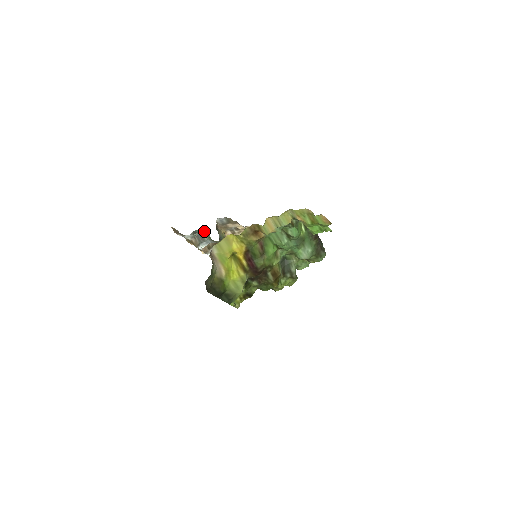
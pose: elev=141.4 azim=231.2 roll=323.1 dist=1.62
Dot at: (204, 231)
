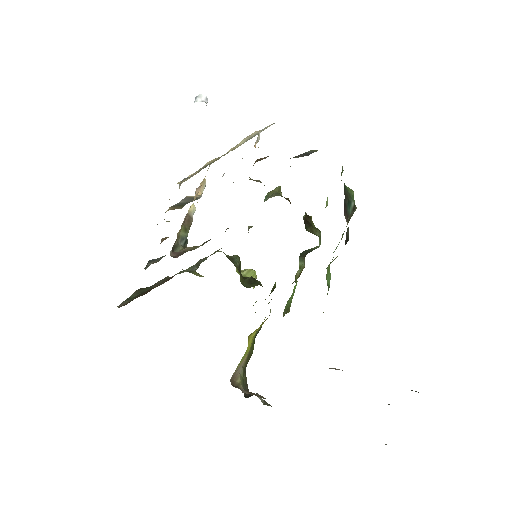
Dot at: occluded
